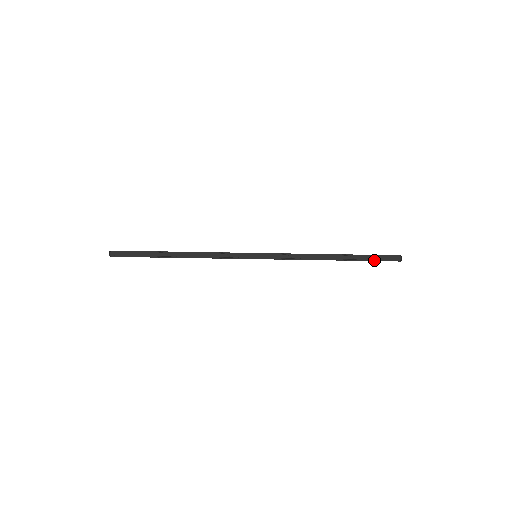
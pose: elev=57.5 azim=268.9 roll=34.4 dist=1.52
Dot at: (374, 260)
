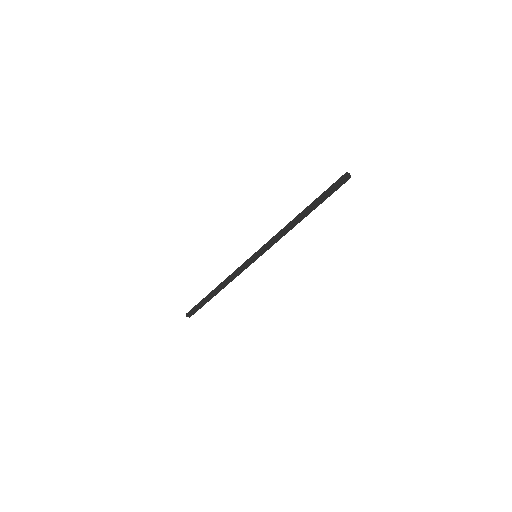
Dot at: (331, 194)
